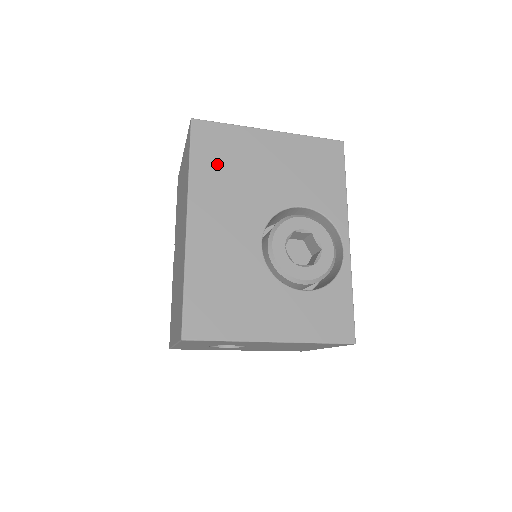
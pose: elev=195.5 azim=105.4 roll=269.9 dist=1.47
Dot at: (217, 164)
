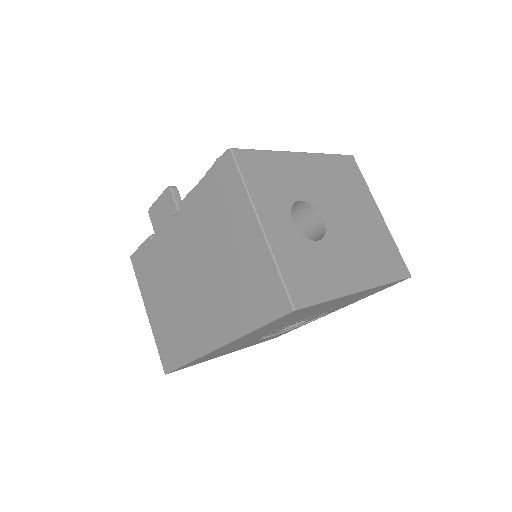
Dot at: (281, 322)
